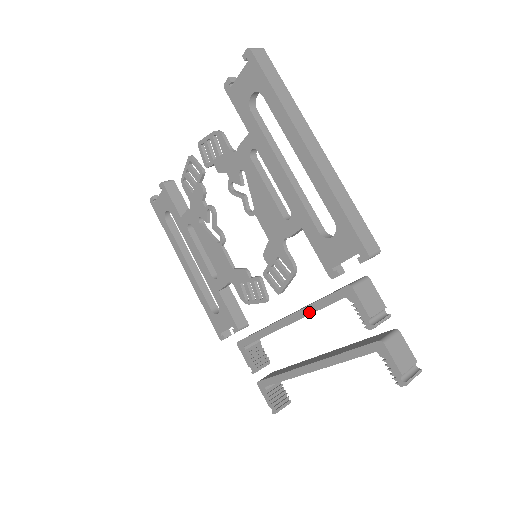
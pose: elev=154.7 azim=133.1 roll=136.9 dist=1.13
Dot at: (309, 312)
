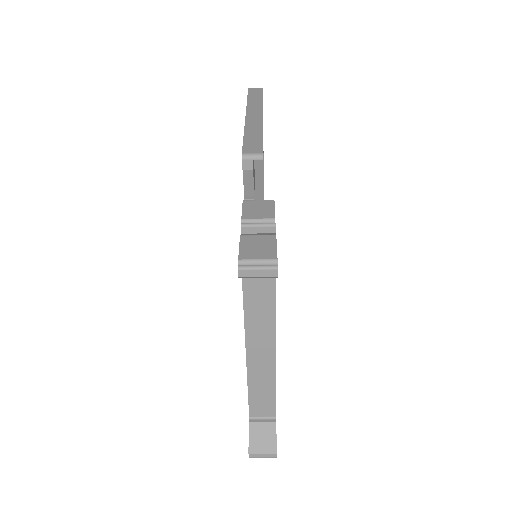
Dot at: occluded
